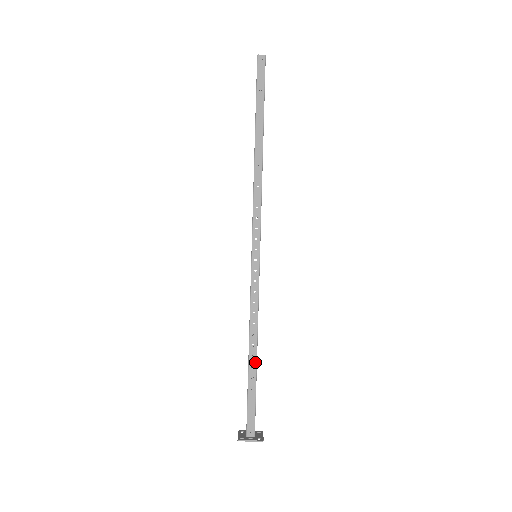
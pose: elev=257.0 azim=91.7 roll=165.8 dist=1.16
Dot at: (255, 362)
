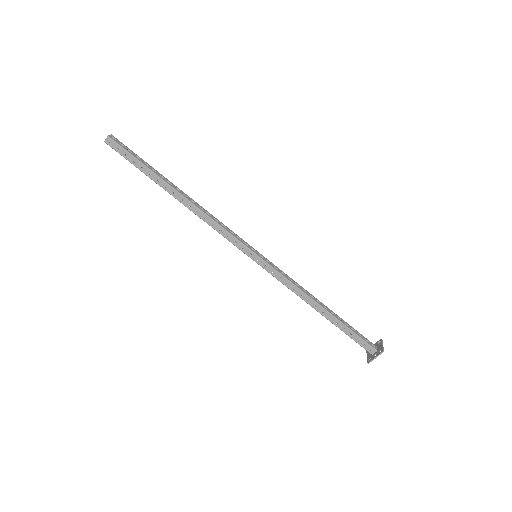
Dot at: (328, 314)
